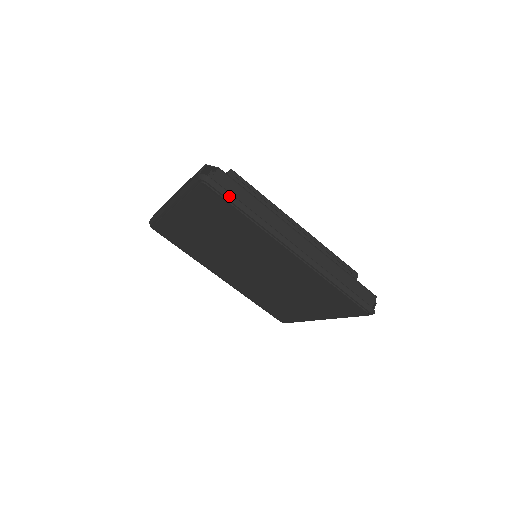
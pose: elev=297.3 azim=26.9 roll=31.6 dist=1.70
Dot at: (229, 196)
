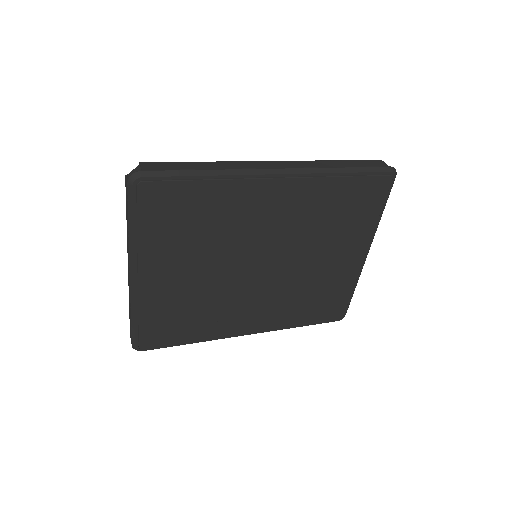
Dot at: (174, 173)
